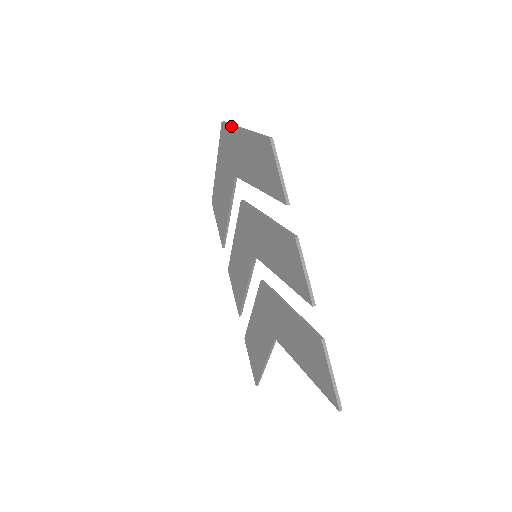
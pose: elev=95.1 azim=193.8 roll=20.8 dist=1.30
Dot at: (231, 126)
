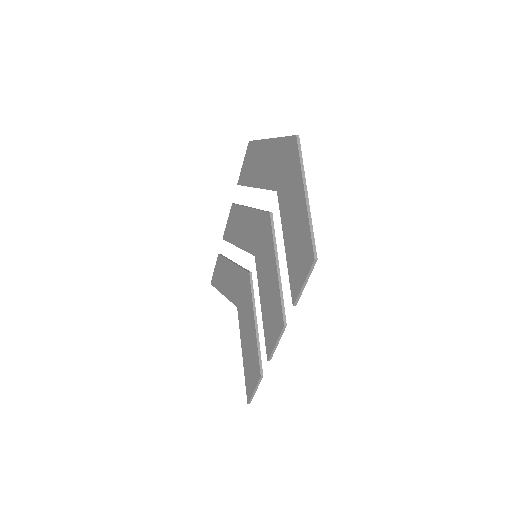
Dot at: (300, 164)
